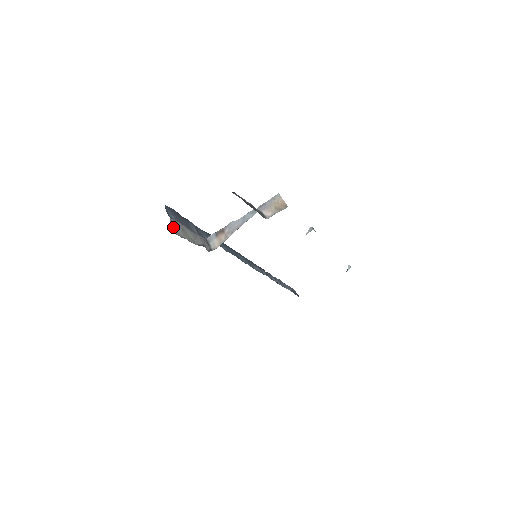
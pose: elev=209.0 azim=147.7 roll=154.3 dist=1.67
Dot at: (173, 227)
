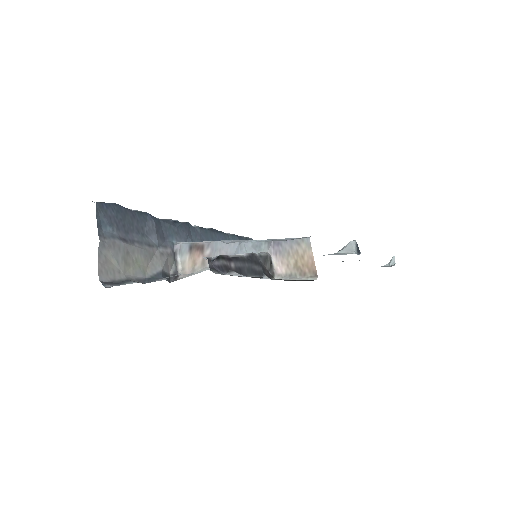
Dot at: (104, 260)
